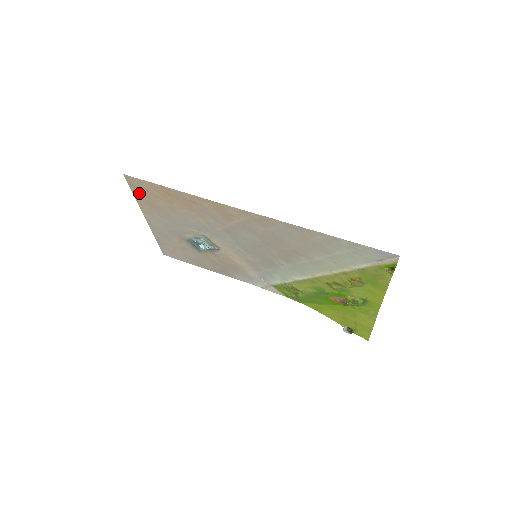
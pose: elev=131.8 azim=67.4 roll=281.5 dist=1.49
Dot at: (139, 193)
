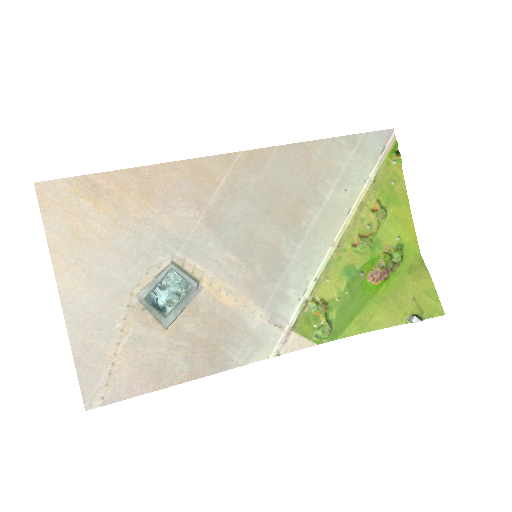
Dot at: (57, 219)
